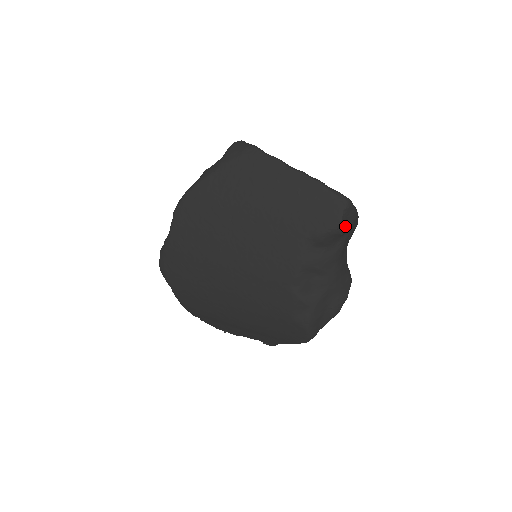
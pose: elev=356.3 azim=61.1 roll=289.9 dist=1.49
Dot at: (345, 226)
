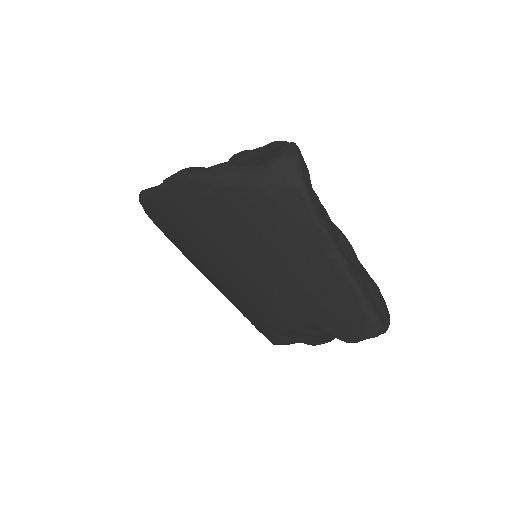
Dot at: occluded
